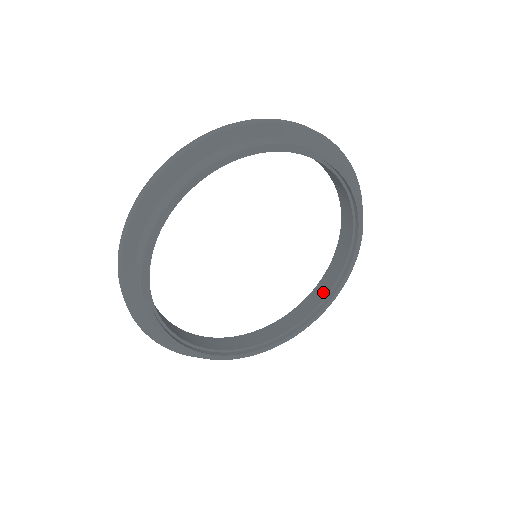
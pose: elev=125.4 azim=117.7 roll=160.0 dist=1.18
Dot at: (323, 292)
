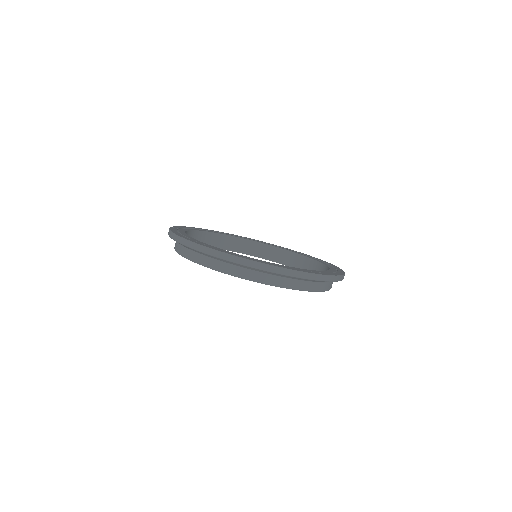
Dot at: (296, 262)
